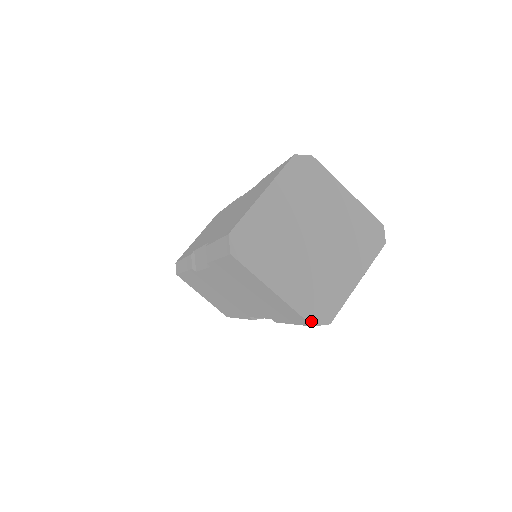
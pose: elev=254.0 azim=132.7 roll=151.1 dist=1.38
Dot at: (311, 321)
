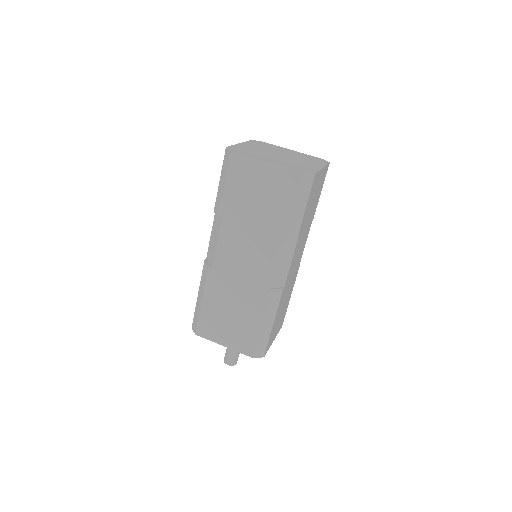
Dot at: (301, 171)
